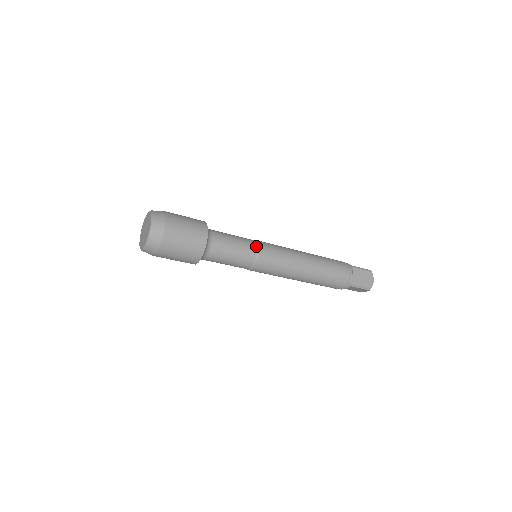
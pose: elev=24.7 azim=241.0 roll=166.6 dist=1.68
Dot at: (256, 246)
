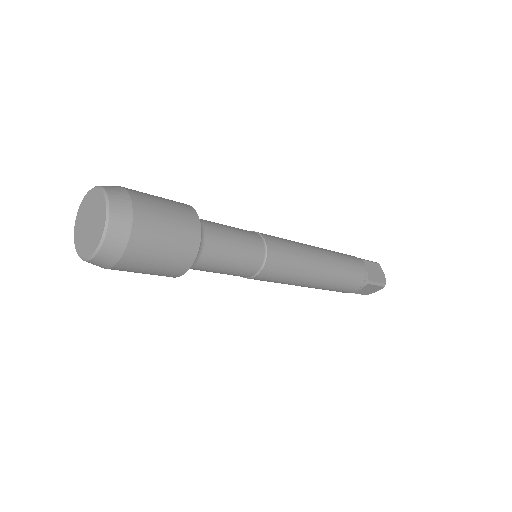
Dot at: (258, 269)
